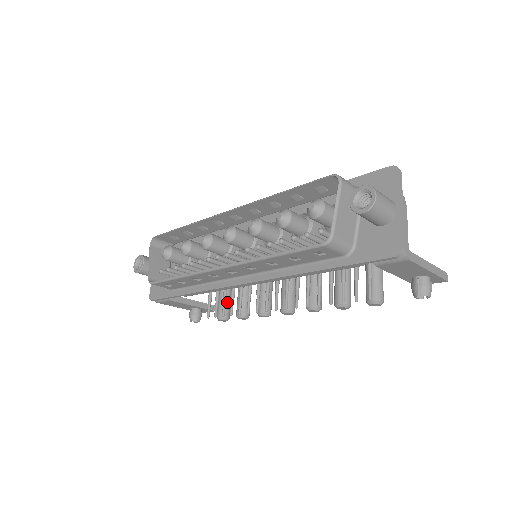
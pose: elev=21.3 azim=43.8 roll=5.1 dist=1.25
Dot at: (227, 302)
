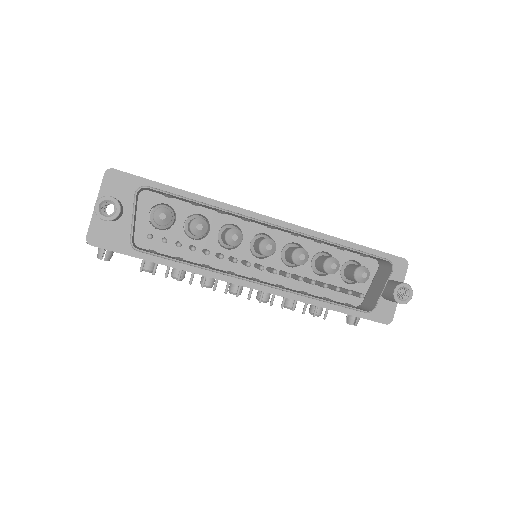
Dot at: occluded
